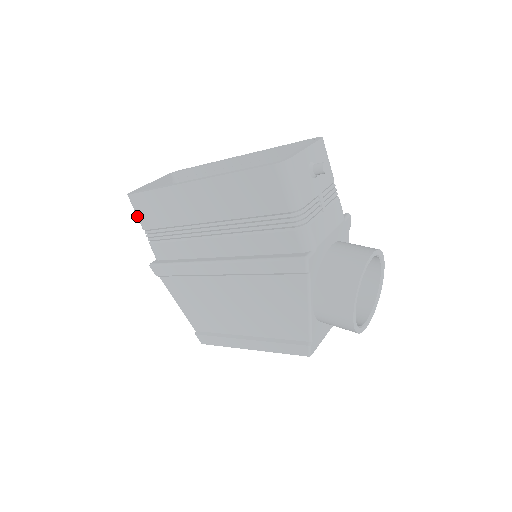
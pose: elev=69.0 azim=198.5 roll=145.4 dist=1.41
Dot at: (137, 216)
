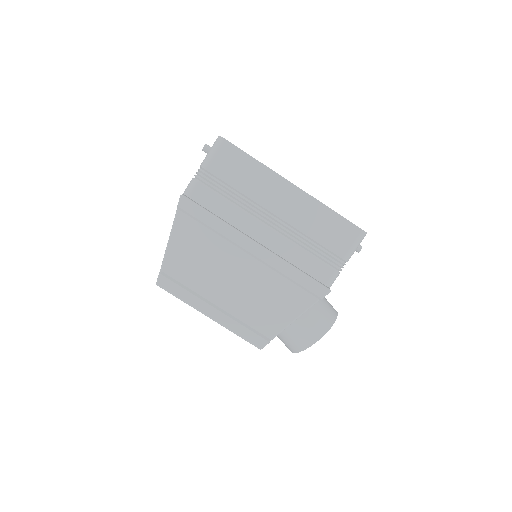
Dot at: (211, 156)
